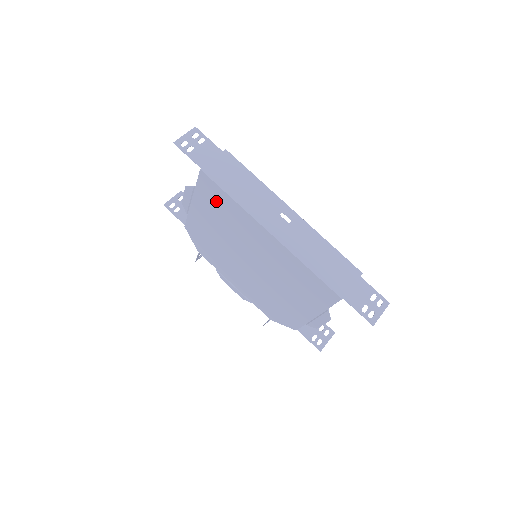
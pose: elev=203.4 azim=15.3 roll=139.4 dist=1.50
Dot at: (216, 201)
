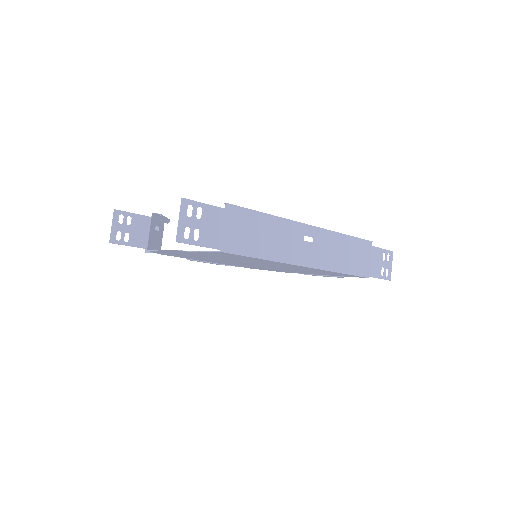
Dot at: (230, 256)
